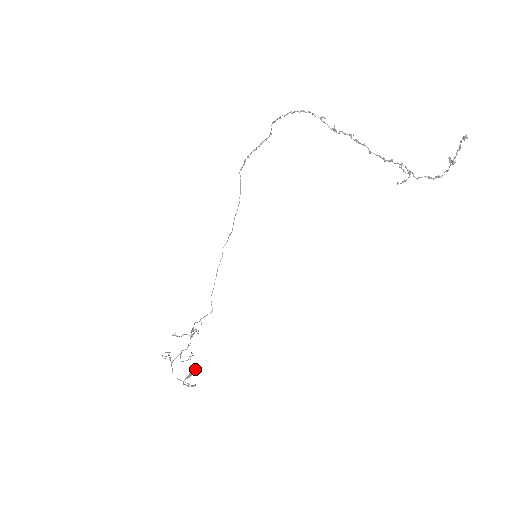
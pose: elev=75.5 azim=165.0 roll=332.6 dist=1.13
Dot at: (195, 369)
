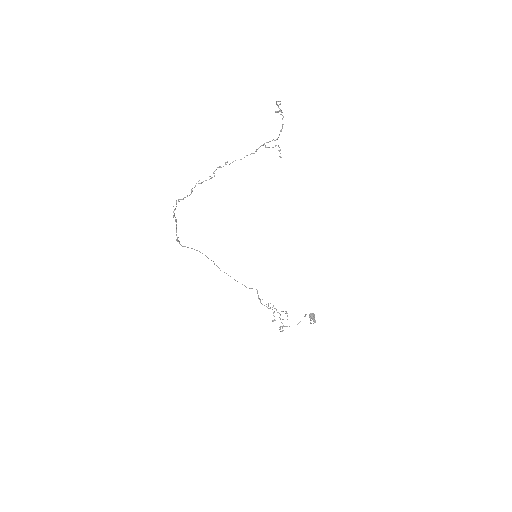
Dot at: (313, 316)
